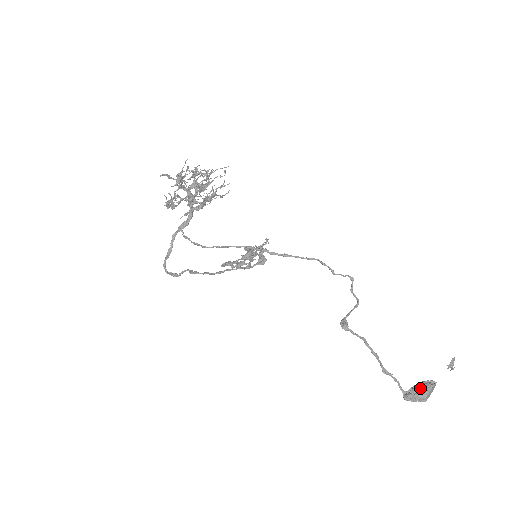
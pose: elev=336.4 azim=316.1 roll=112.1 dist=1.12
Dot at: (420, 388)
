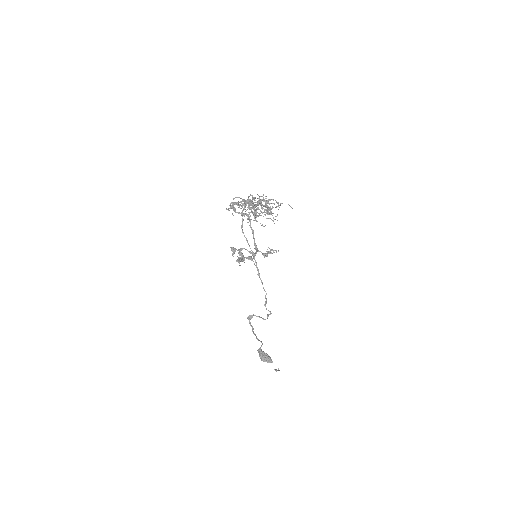
Dot at: (263, 357)
